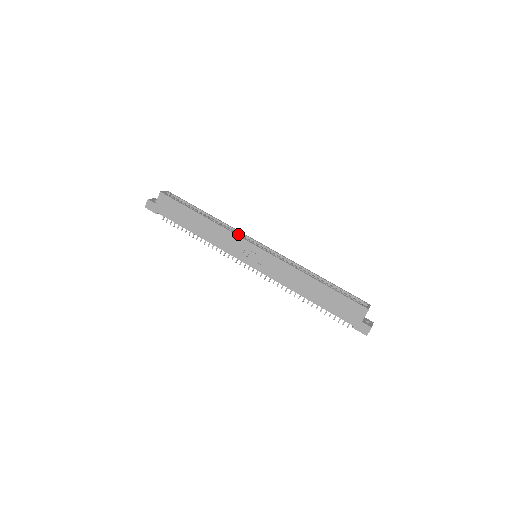
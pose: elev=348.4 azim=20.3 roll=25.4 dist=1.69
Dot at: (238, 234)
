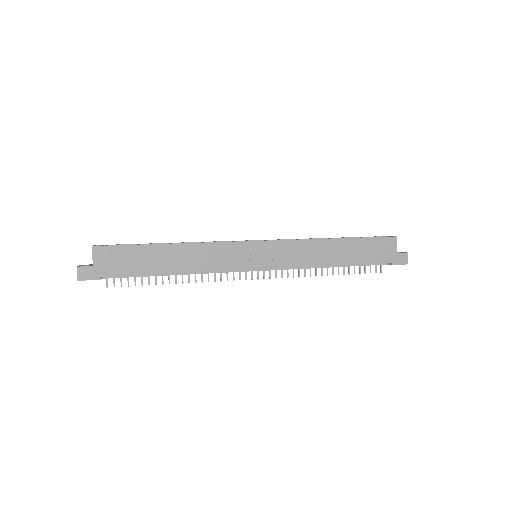
Dot at: occluded
